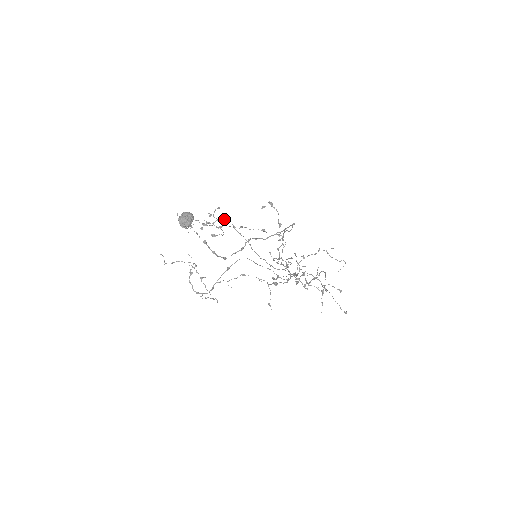
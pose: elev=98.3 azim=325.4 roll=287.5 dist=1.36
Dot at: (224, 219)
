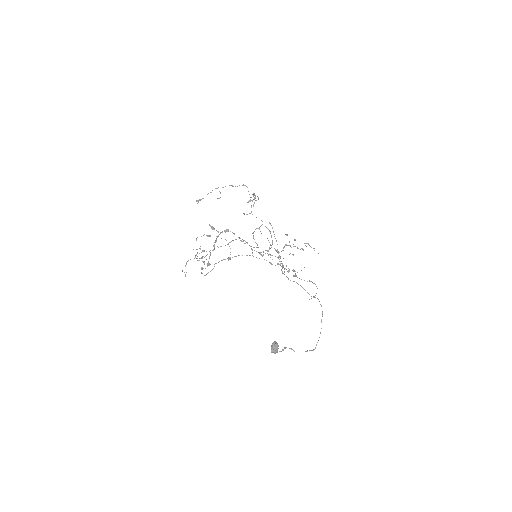
Dot at: (226, 231)
